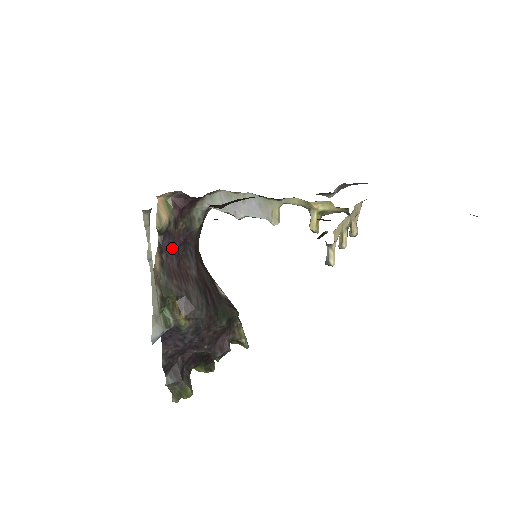
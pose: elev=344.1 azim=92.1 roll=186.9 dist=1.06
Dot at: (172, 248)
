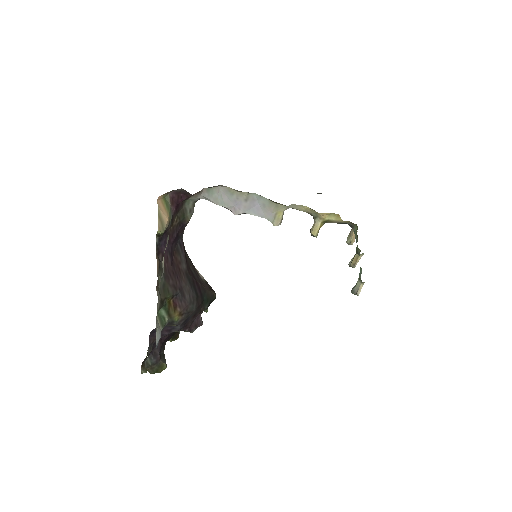
Dot at: (167, 247)
